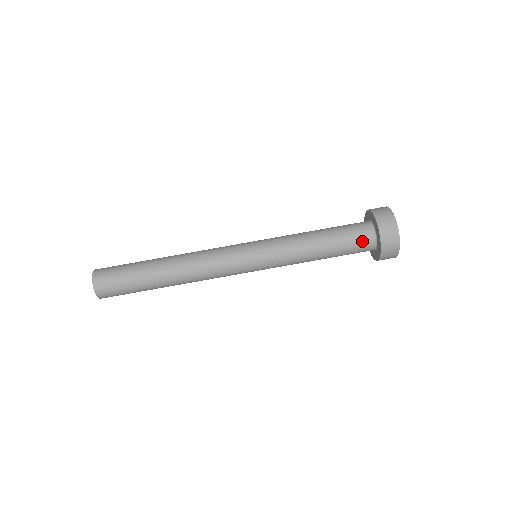
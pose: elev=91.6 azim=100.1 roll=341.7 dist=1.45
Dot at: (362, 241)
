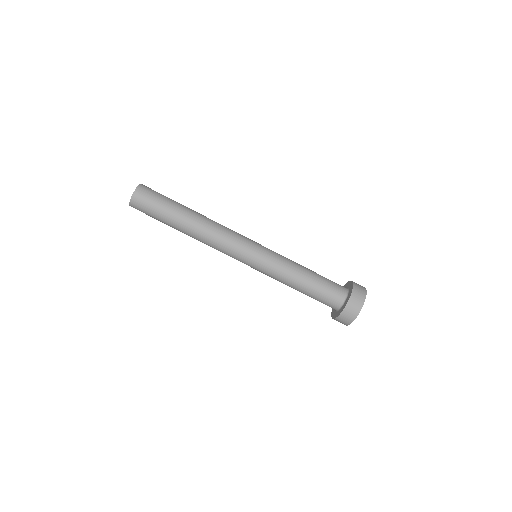
Dot at: occluded
